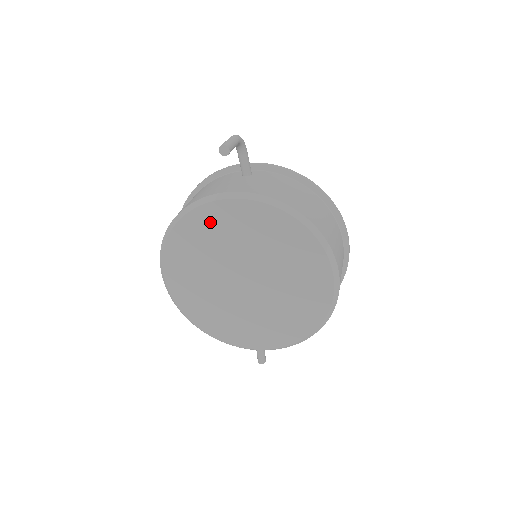
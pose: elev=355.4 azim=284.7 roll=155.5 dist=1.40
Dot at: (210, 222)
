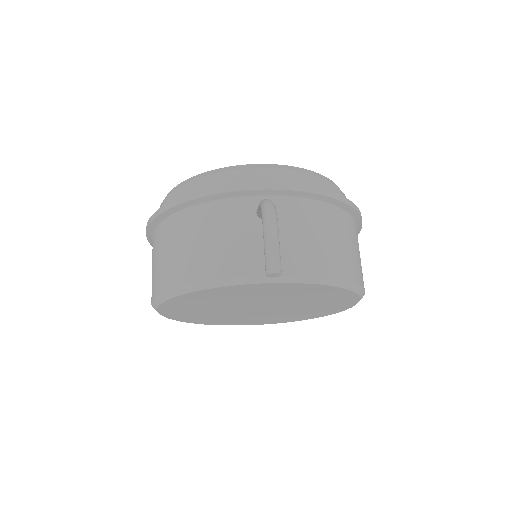
Dot at: (229, 292)
